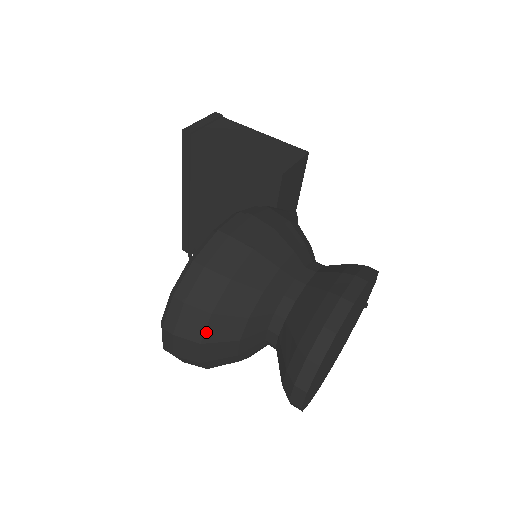
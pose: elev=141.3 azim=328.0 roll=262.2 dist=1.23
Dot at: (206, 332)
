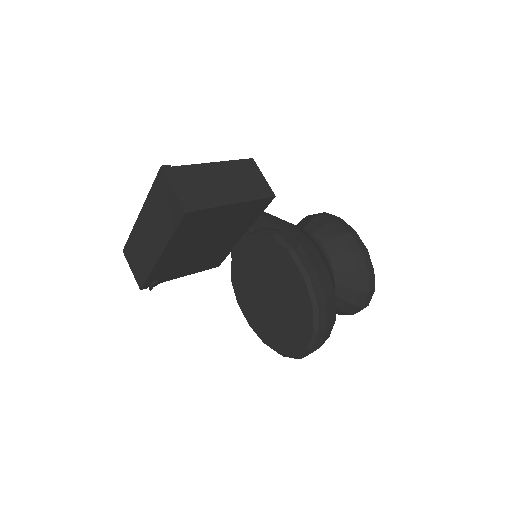
Dot at: occluded
